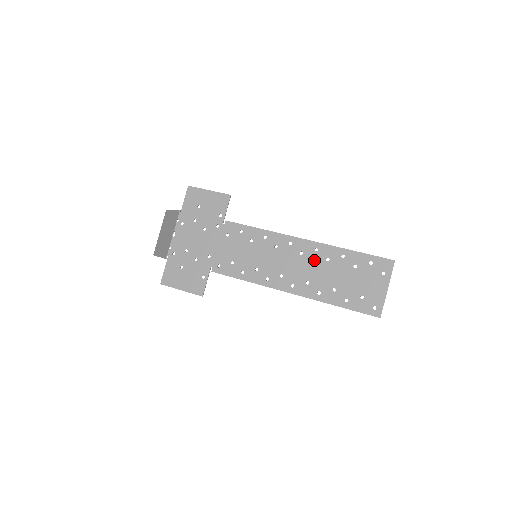
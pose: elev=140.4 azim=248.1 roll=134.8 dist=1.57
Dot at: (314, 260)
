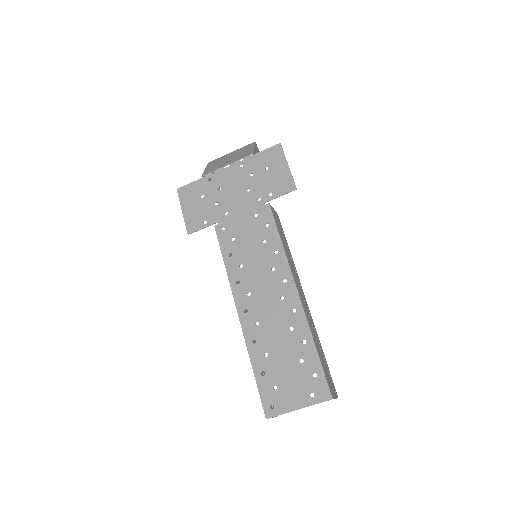
Dot at: (283, 315)
